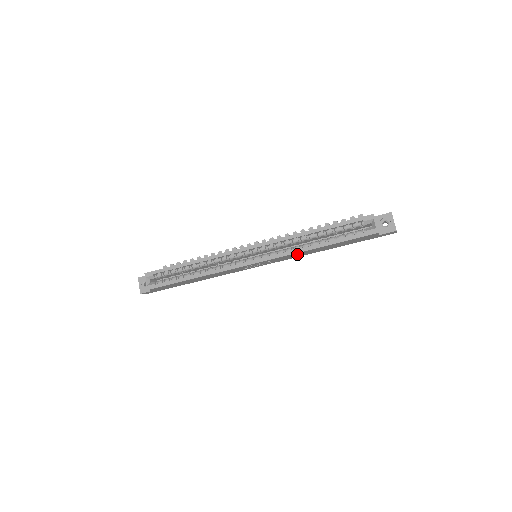
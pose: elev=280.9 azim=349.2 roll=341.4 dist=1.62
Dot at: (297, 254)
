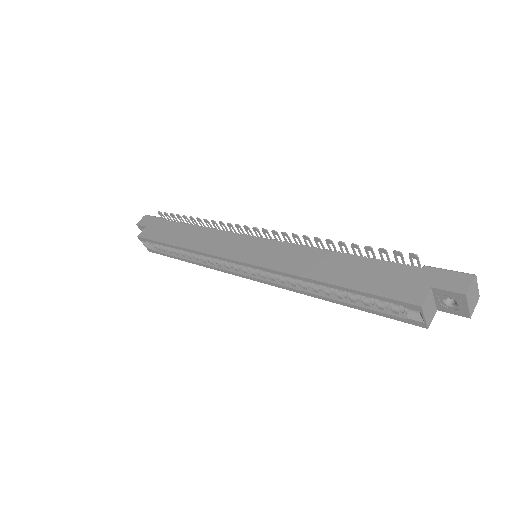
Dot at: occluded
